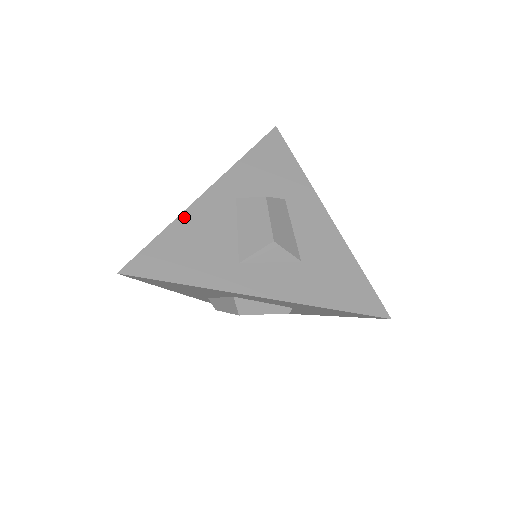
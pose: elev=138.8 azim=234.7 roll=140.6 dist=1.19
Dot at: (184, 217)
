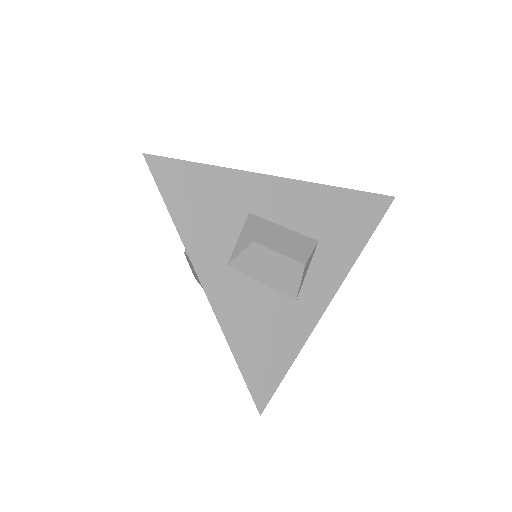
Dot at: (228, 331)
